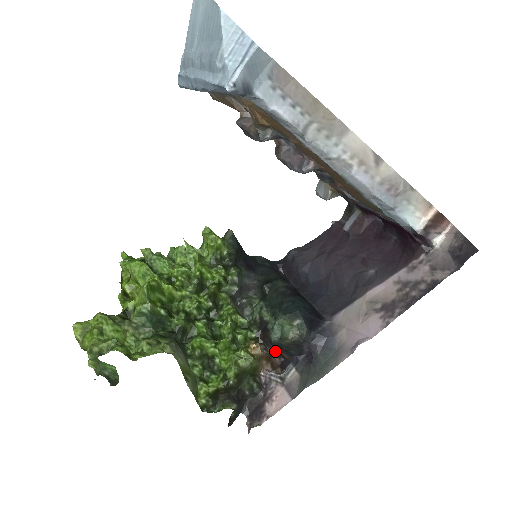
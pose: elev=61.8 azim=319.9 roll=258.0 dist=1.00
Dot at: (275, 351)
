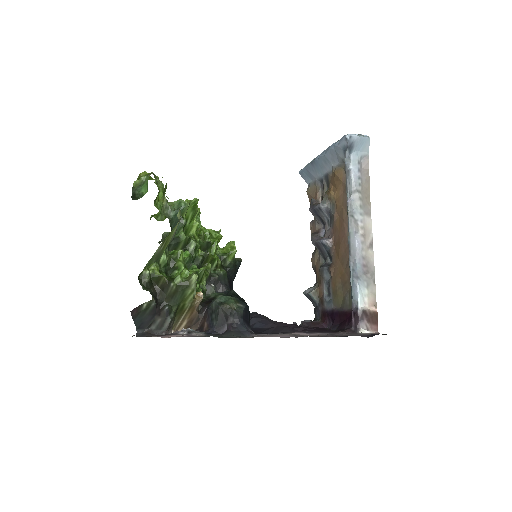
Dot at: (201, 321)
